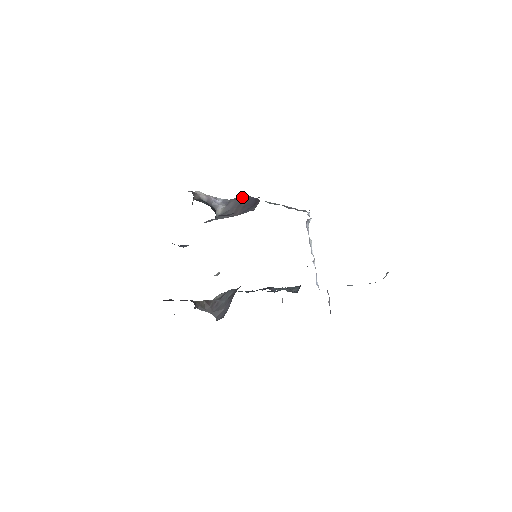
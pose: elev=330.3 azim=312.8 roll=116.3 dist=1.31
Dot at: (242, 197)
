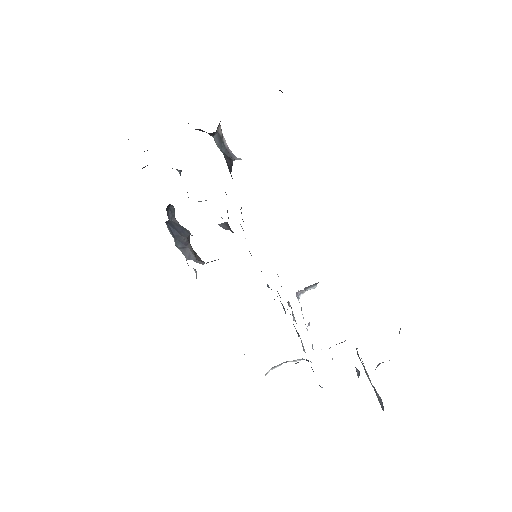
Dot at: occluded
